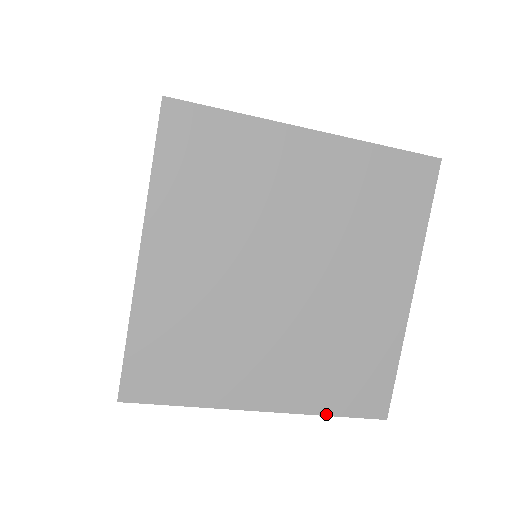
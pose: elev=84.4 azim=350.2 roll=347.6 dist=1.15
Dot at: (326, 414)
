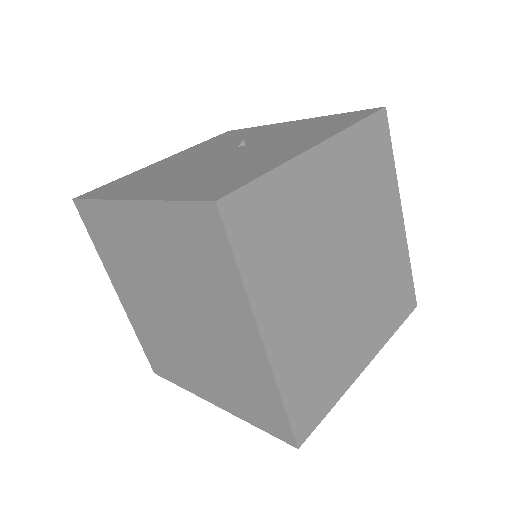
Dot at: (393, 333)
